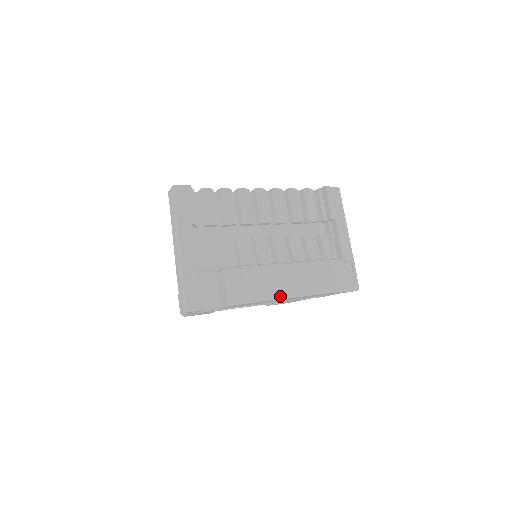
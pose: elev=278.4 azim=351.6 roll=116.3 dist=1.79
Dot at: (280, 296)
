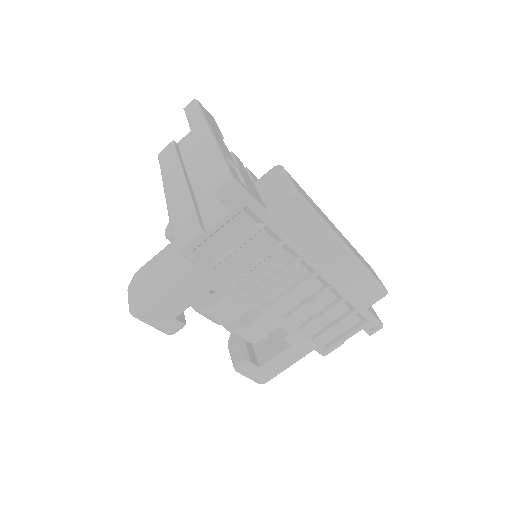
Dot at: (339, 236)
